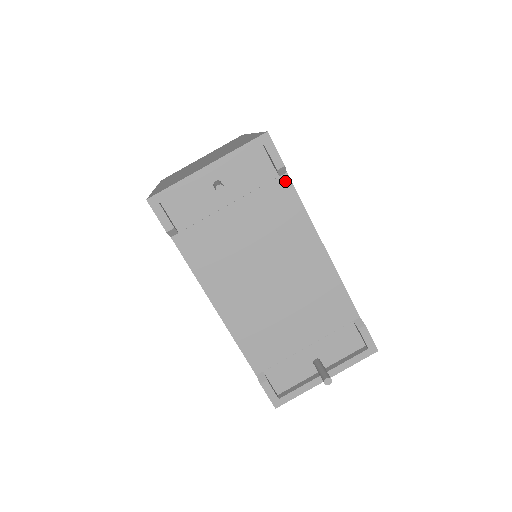
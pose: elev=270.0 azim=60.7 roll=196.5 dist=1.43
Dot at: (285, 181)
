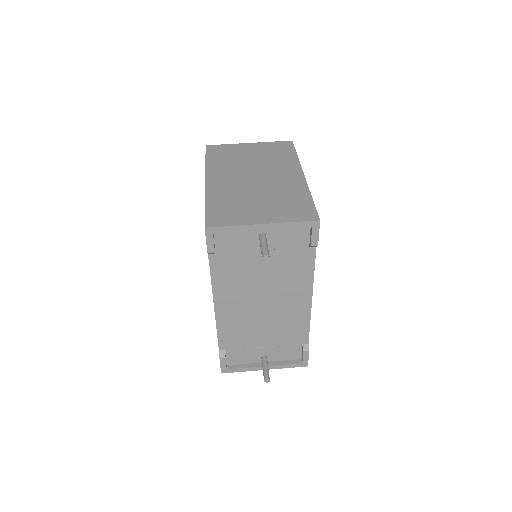
Dot at: (312, 251)
